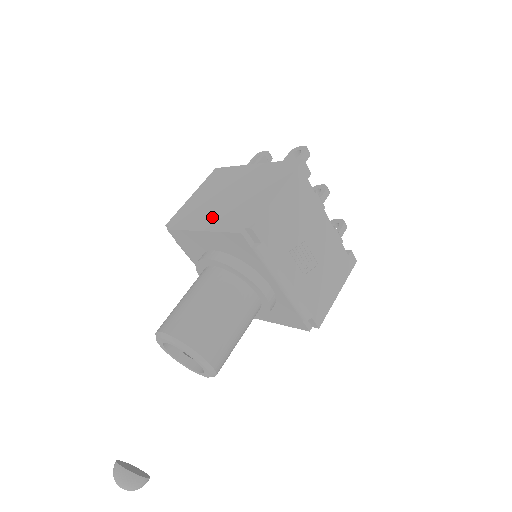
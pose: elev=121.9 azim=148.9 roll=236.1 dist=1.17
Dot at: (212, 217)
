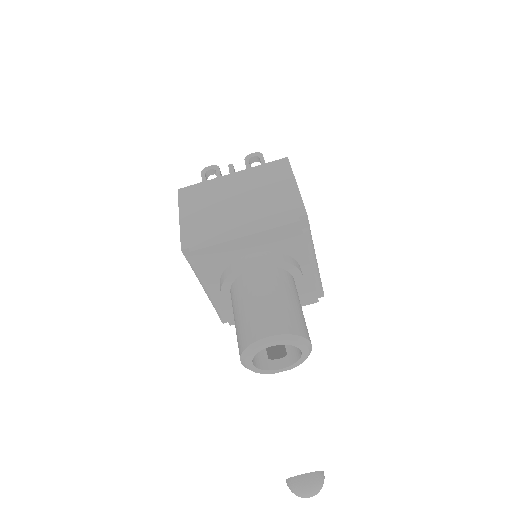
Dot at: (243, 223)
